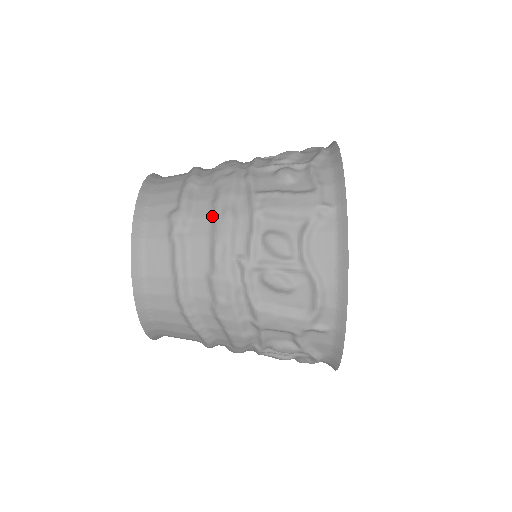
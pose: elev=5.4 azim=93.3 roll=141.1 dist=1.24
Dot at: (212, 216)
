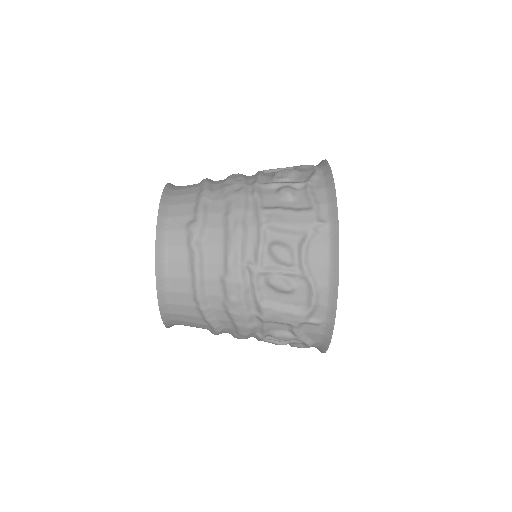
Dot at: (225, 228)
